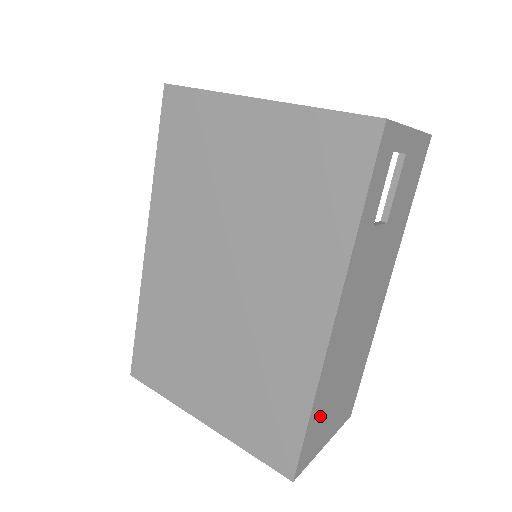
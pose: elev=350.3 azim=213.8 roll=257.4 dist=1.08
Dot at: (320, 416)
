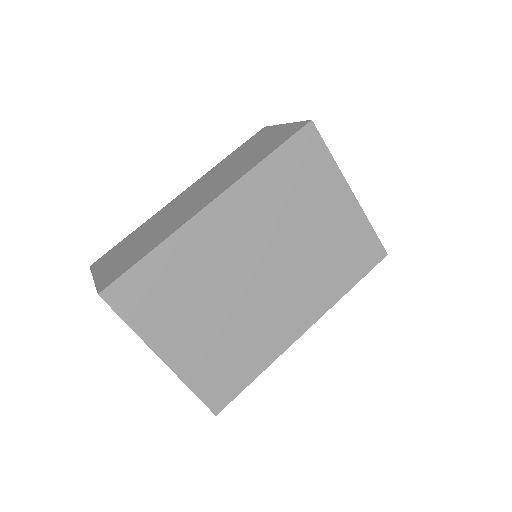
Dot at: occluded
